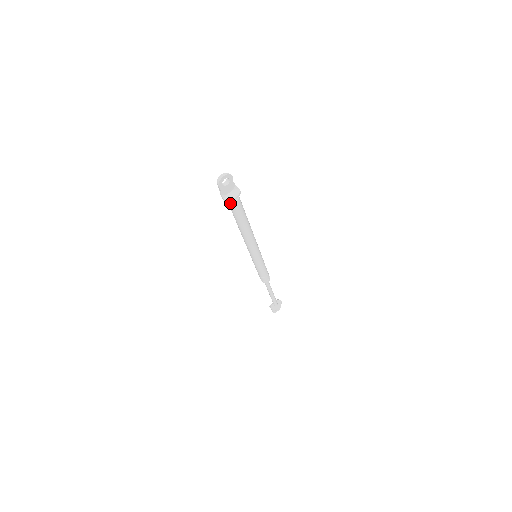
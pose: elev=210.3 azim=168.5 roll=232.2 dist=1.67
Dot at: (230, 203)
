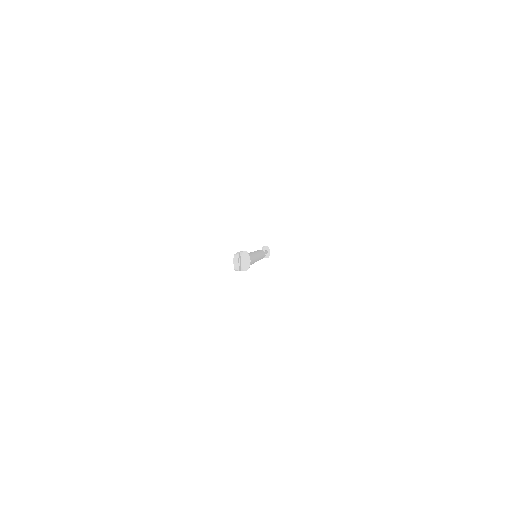
Dot at: (247, 267)
